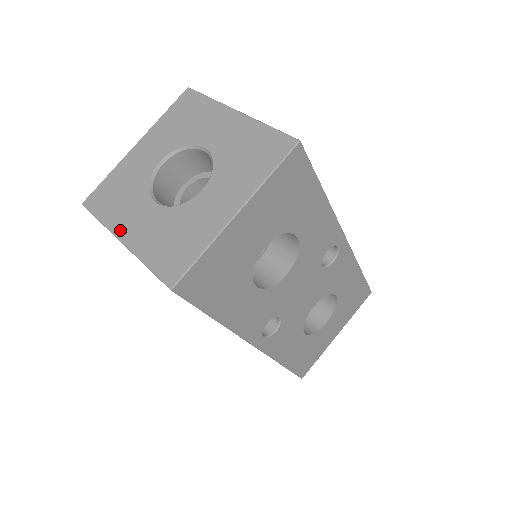
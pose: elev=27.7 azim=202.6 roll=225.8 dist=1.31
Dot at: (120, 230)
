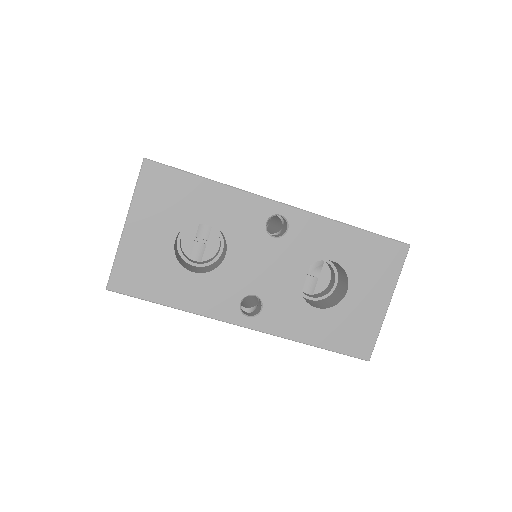
Dot at: occluded
